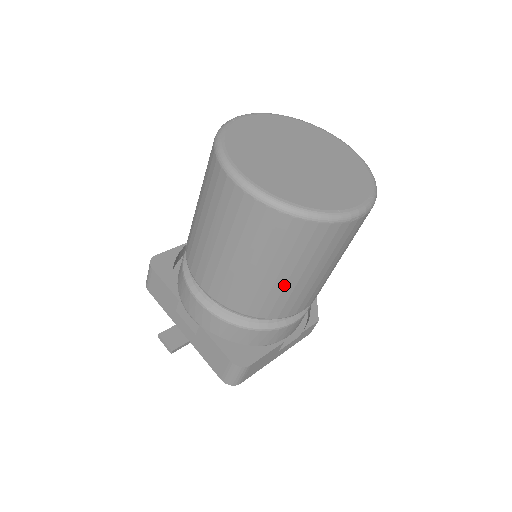
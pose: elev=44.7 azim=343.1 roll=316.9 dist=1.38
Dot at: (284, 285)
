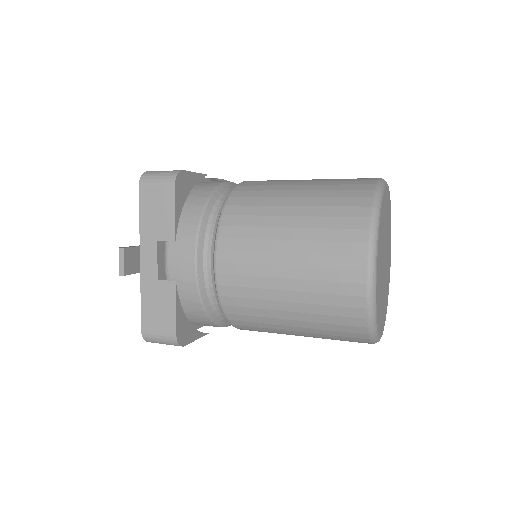
Dot at: (283, 329)
